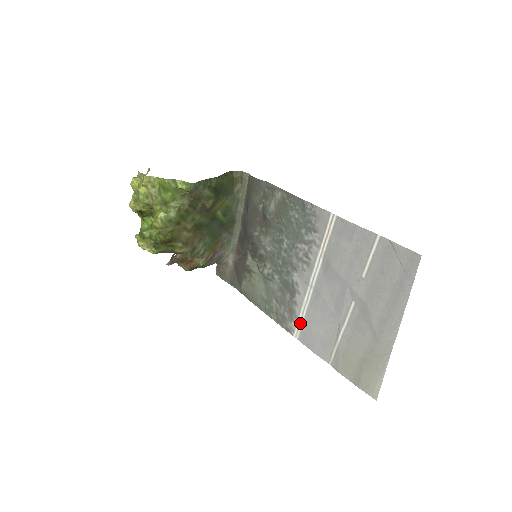
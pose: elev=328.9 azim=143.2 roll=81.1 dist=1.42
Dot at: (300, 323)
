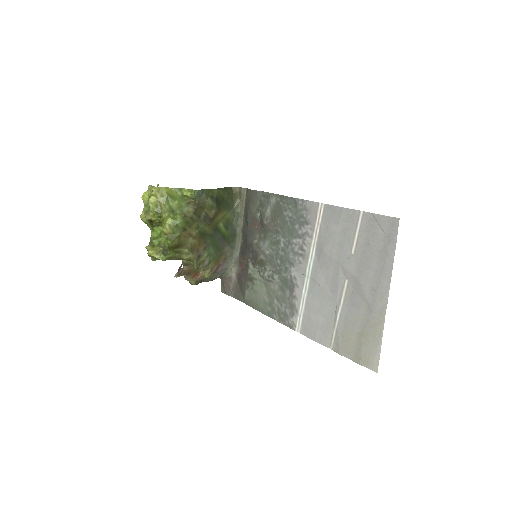
Dot at: (301, 315)
